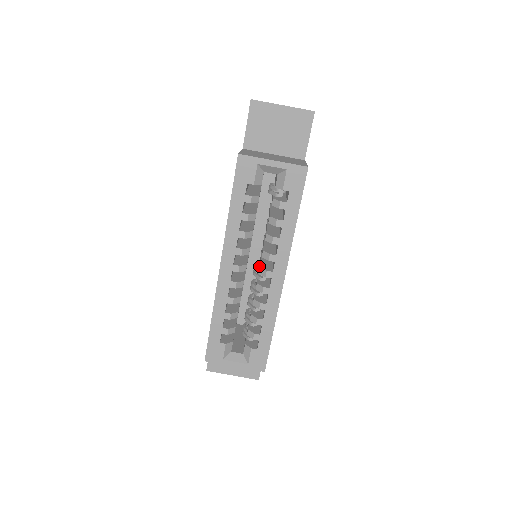
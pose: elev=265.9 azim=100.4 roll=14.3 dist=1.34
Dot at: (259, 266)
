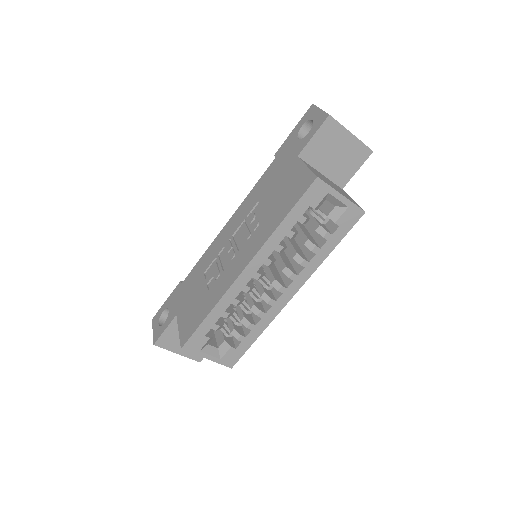
Dot at: (267, 273)
